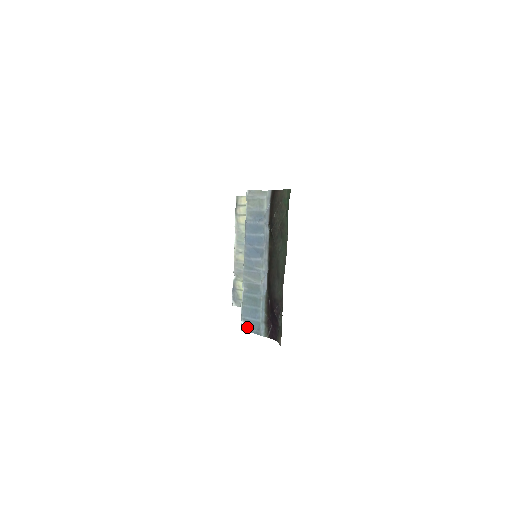
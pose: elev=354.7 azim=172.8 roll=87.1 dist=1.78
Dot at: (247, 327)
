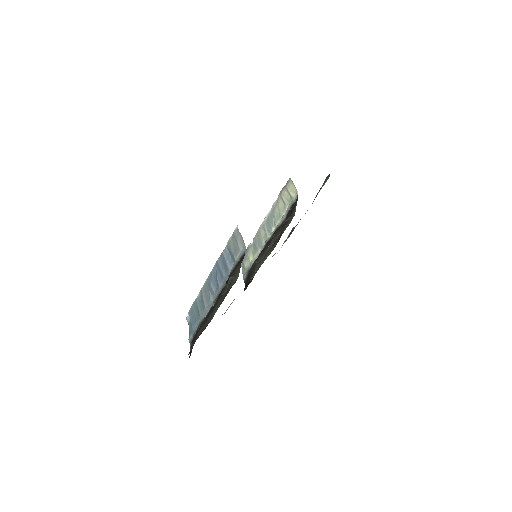
Dot at: (189, 321)
